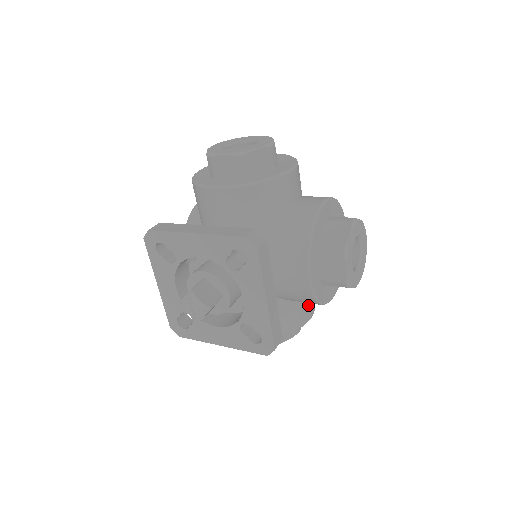
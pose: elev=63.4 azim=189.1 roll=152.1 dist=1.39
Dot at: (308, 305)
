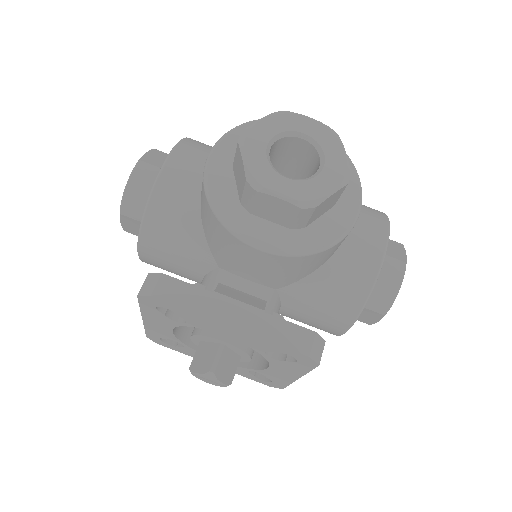
Dot at: (360, 243)
